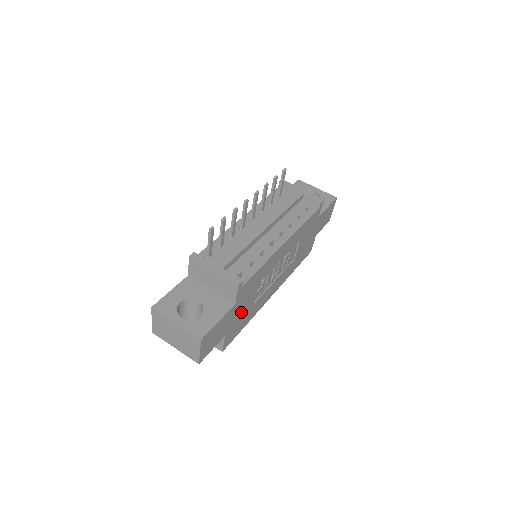
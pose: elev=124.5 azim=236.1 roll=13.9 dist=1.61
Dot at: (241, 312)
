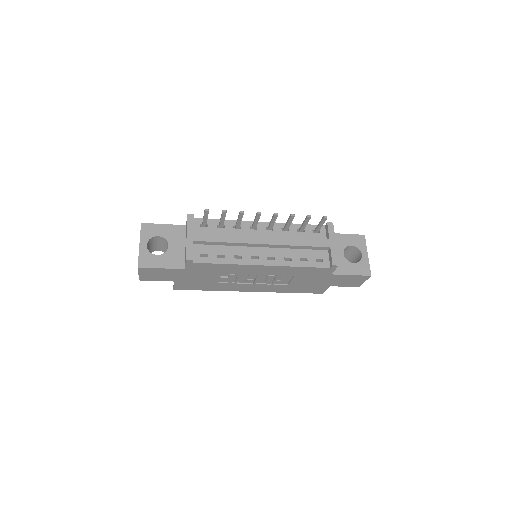
Dot at: (197, 278)
